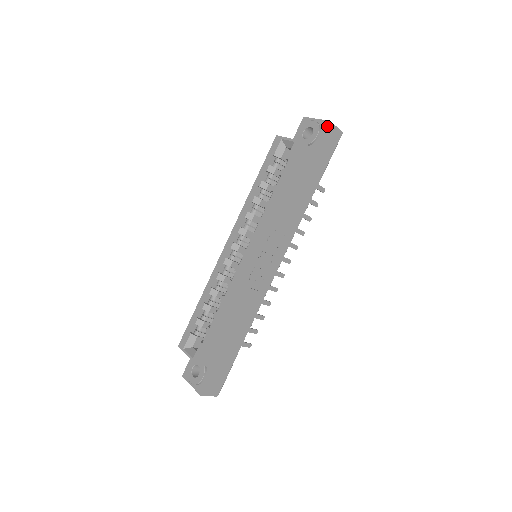
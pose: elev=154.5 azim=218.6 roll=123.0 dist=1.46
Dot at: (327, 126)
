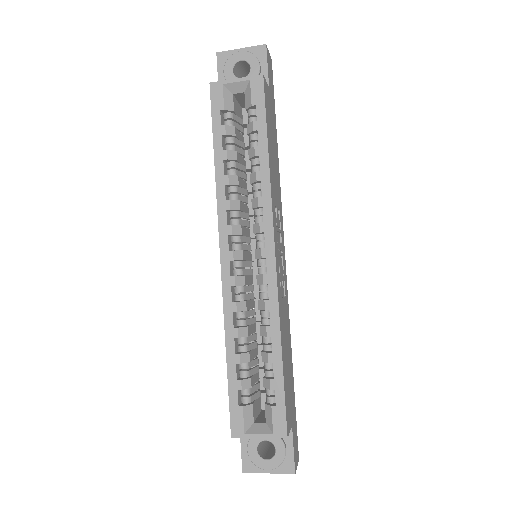
Dot at: (266, 52)
